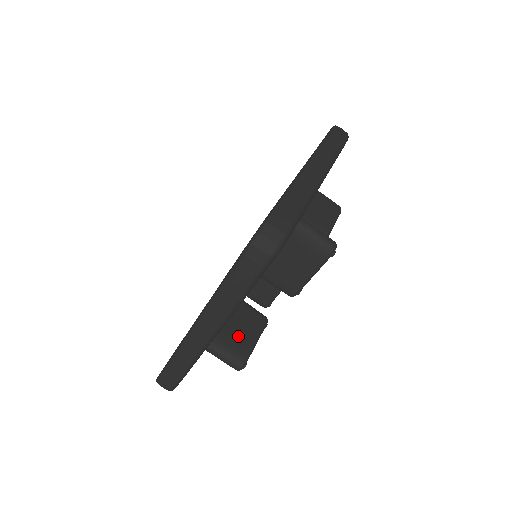
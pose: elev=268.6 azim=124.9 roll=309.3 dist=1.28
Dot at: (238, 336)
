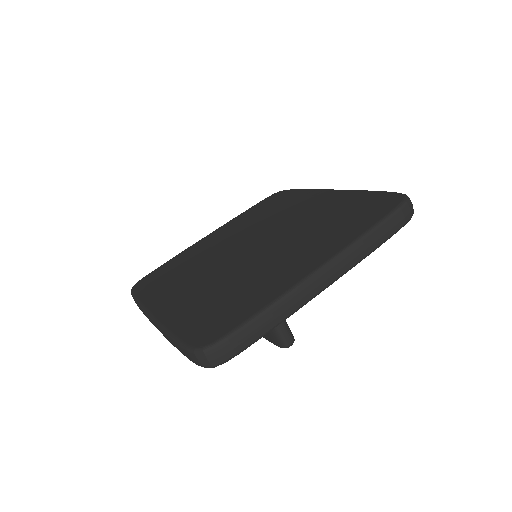
Dot at: occluded
